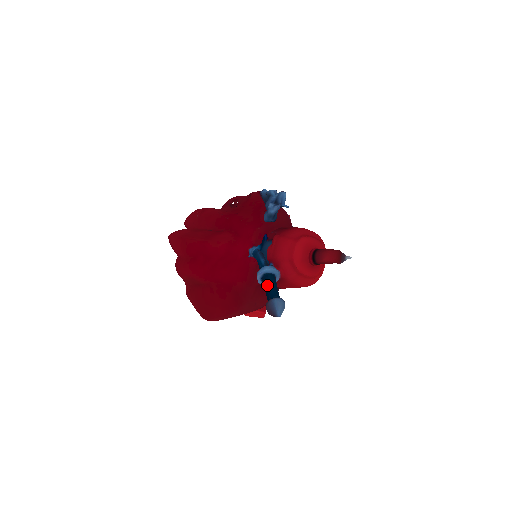
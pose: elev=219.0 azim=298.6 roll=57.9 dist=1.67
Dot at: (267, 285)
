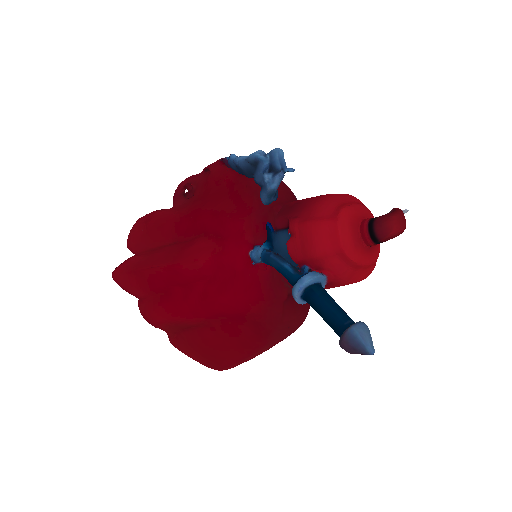
Dot at: (321, 306)
